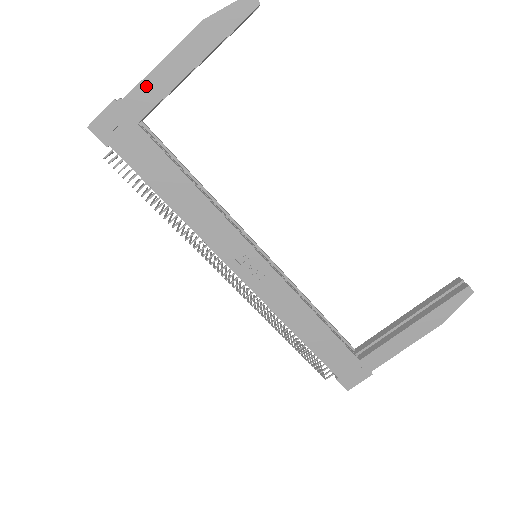
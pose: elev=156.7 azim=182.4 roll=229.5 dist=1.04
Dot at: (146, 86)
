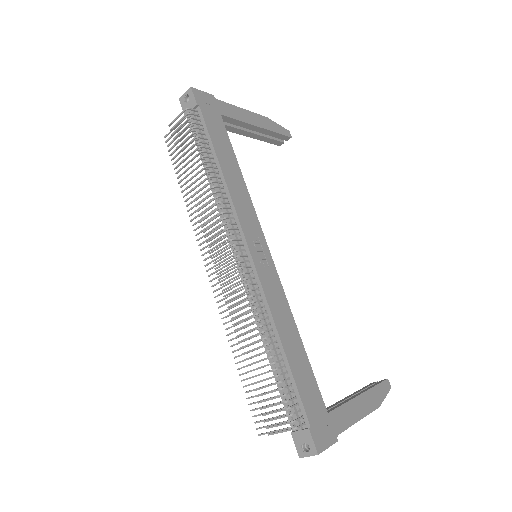
Dot at: (233, 108)
